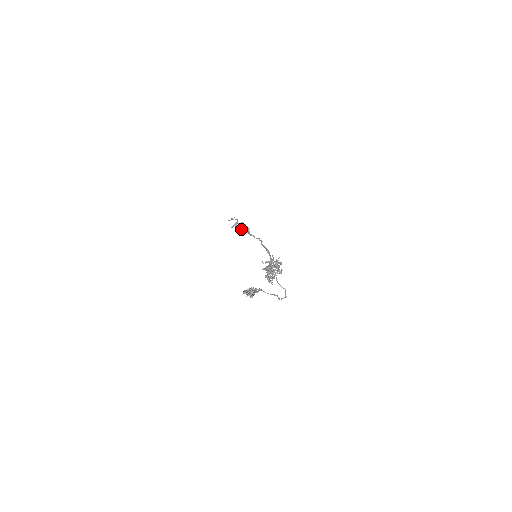
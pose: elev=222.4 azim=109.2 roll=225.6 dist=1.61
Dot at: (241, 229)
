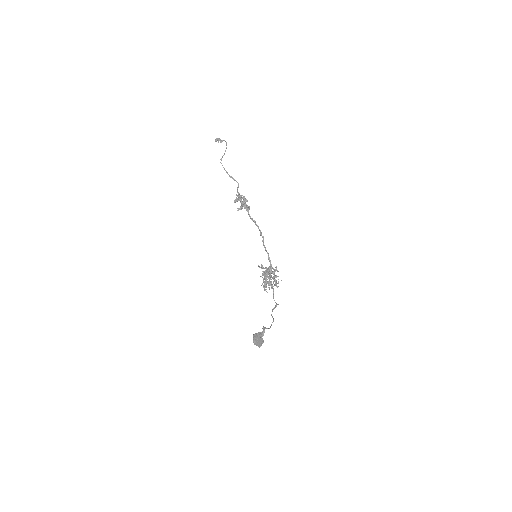
Dot at: (241, 203)
